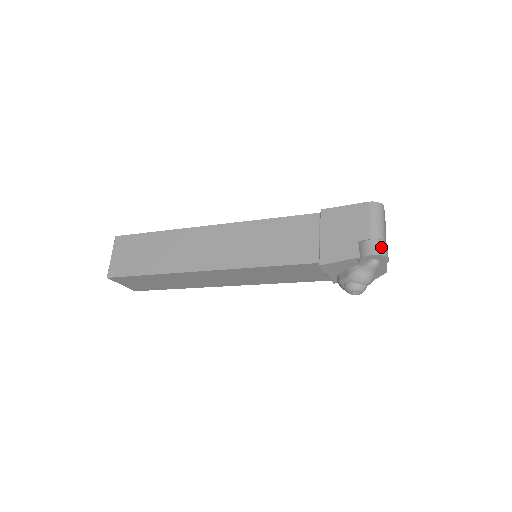
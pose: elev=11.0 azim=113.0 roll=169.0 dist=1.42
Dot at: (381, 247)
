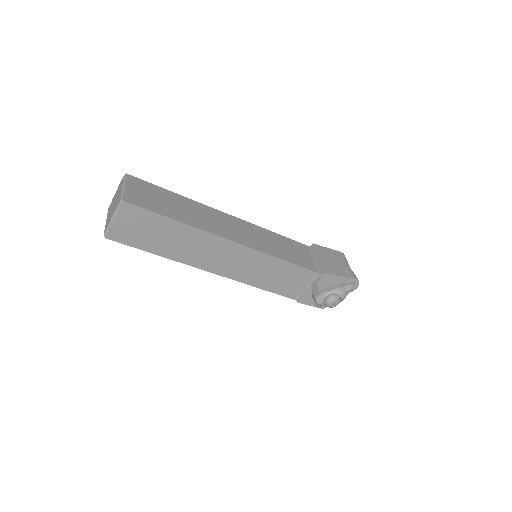
Dot at: occluded
